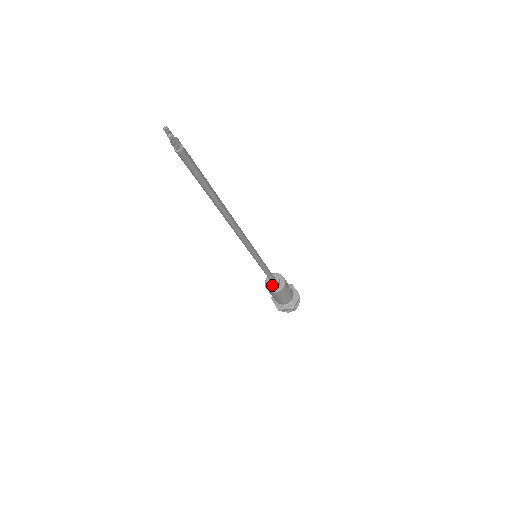
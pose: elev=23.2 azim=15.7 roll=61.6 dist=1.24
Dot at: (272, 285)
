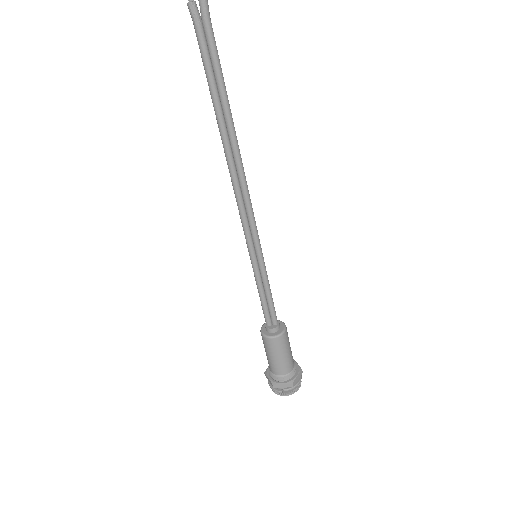
Dot at: (276, 326)
